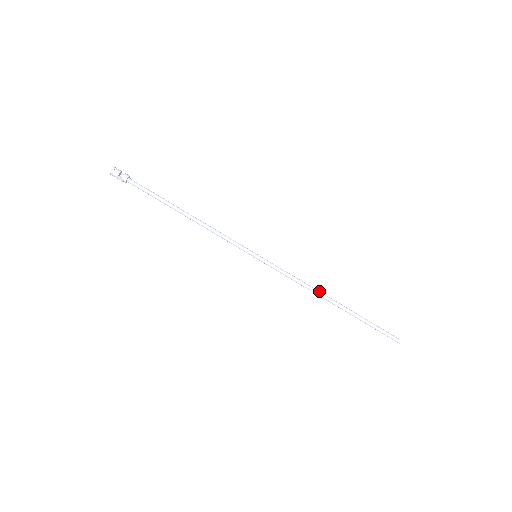
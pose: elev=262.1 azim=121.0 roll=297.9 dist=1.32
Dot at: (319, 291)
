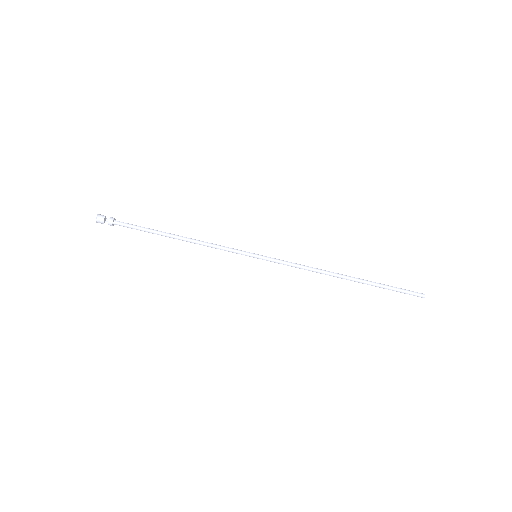
Dot at: (327, 272)
